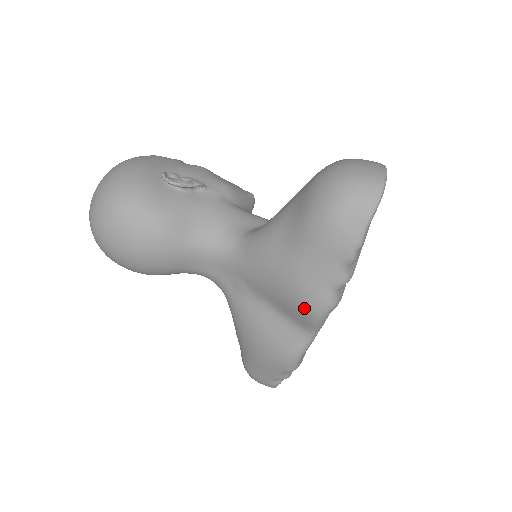
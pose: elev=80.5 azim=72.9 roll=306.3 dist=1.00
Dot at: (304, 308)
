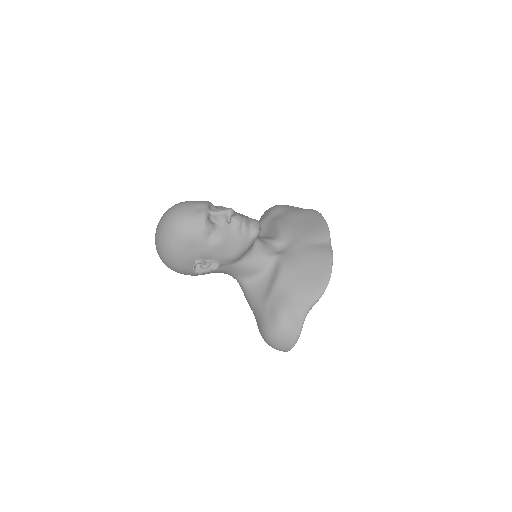
Dot at: occluded
